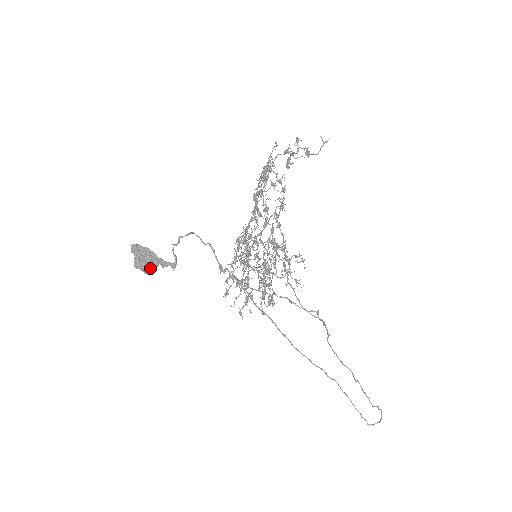
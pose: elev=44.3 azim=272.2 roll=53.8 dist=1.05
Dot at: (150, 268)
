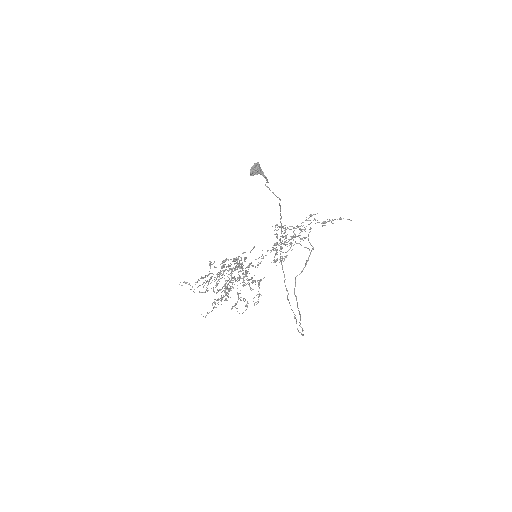
Dot at: (256, 172)
